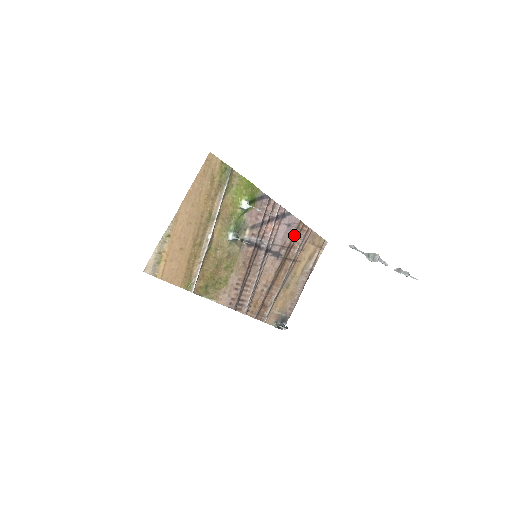
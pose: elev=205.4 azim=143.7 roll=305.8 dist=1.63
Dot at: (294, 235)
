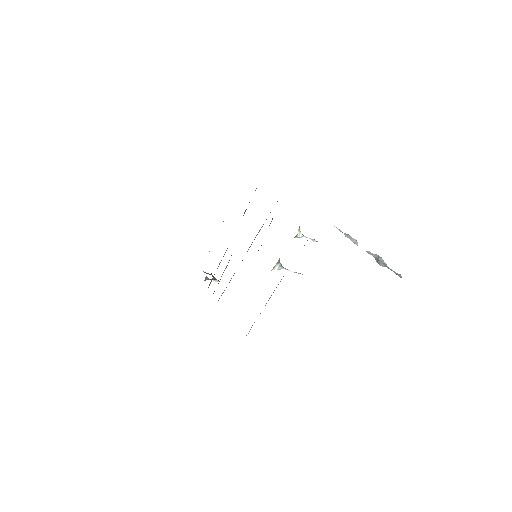
Dot at: occluded
